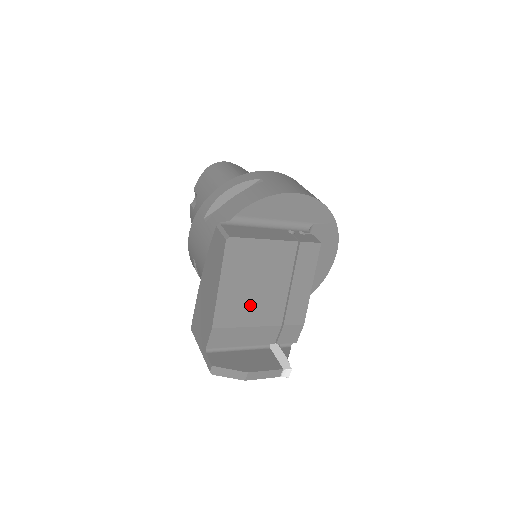
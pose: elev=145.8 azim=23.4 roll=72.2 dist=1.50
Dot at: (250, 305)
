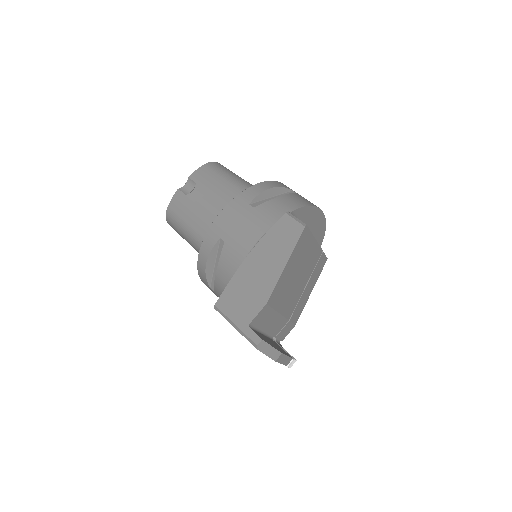
Dot at: (287, 292)
